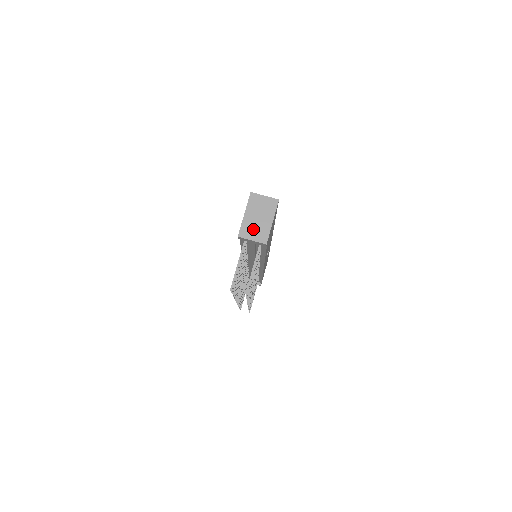
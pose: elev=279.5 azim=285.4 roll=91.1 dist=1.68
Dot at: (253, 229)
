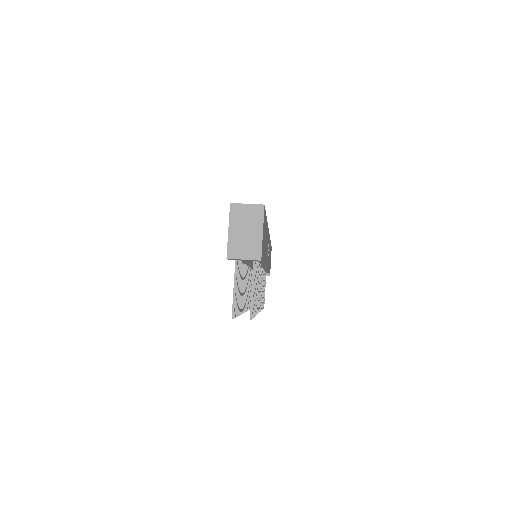
Dot at: (242, 246)
